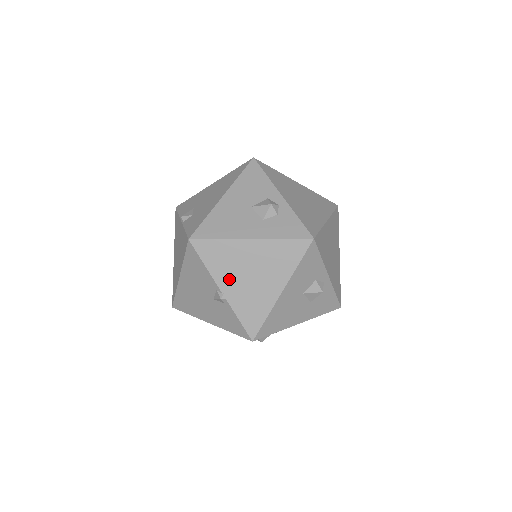
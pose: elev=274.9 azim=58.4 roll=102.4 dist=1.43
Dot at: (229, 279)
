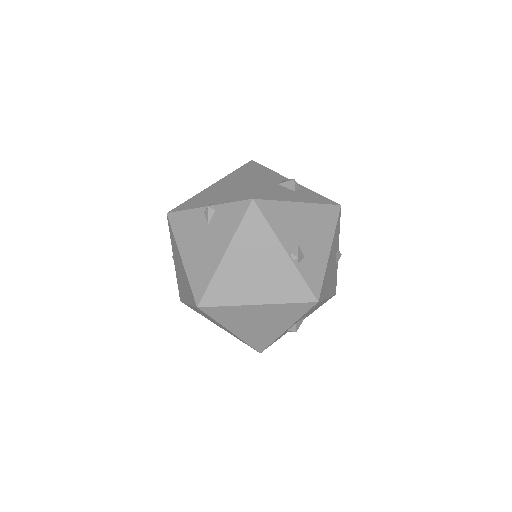
Dot at: (208, 201)
